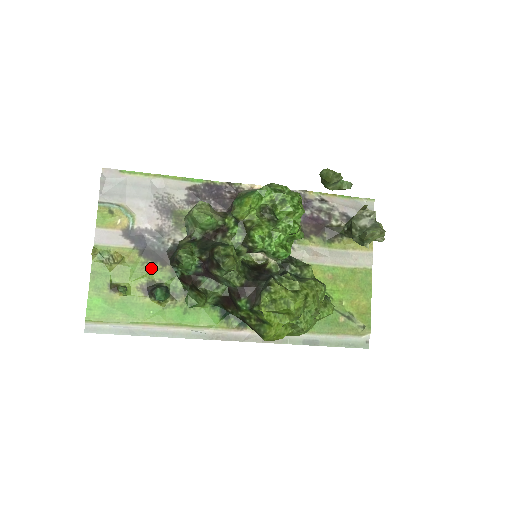
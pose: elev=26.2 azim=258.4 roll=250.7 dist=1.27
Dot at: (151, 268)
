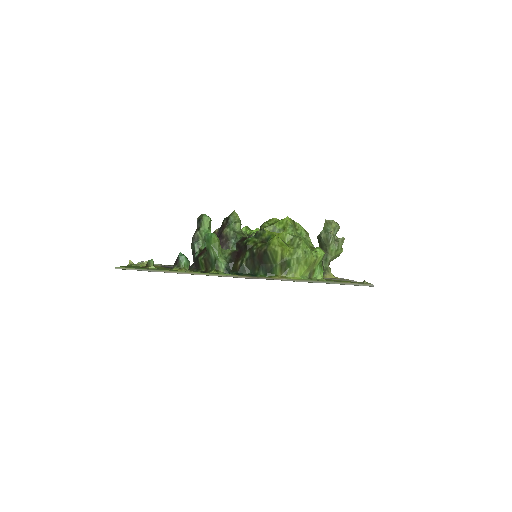
Dot at: occluded
